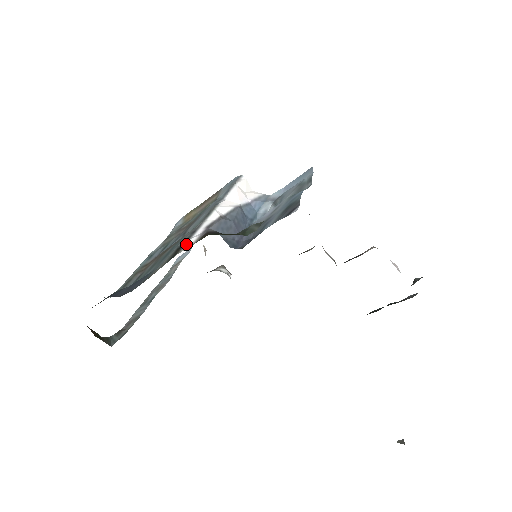
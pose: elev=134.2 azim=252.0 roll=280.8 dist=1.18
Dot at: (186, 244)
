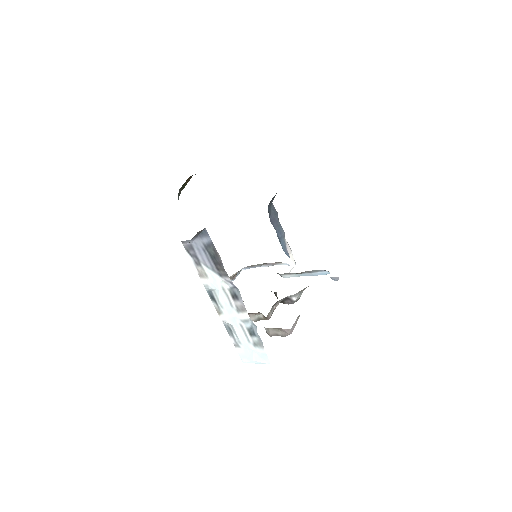
Dot at: occluded
